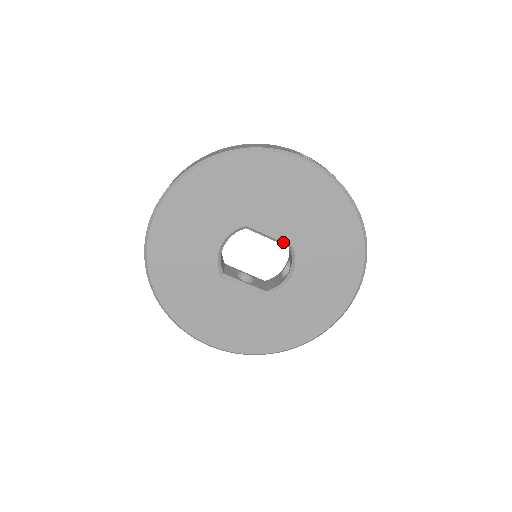
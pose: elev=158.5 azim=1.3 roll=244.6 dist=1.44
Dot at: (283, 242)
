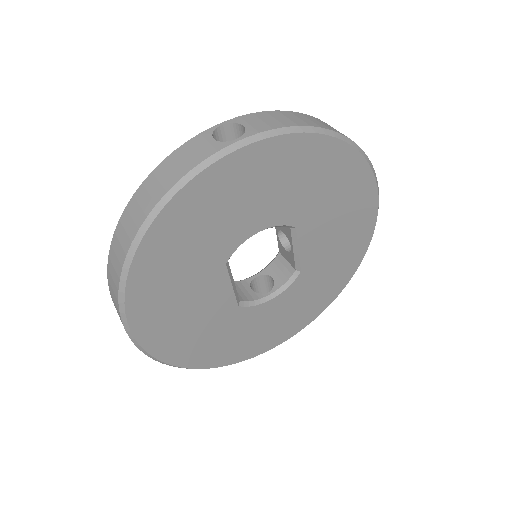
Dot at: (300, 263)
